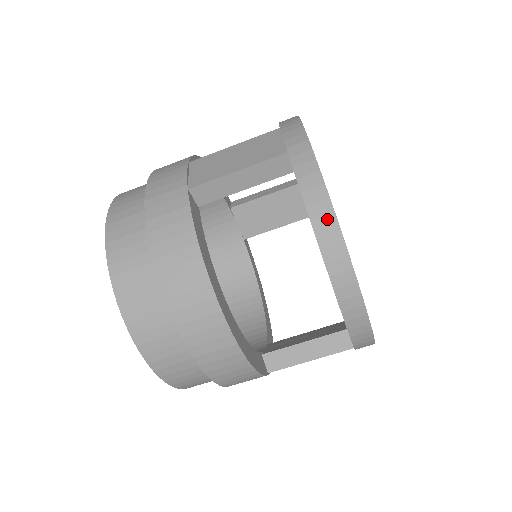
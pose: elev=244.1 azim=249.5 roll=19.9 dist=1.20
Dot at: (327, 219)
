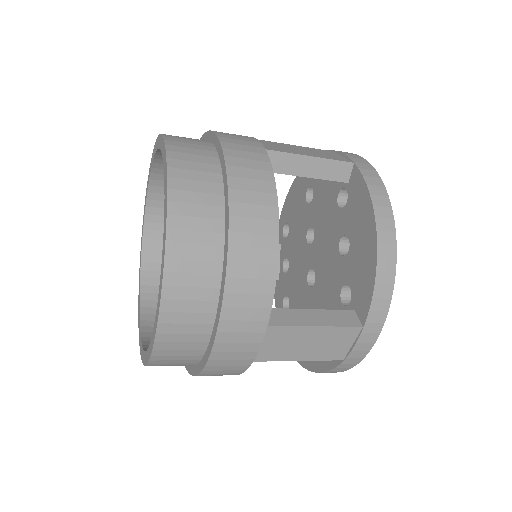
Dot at: occluded
